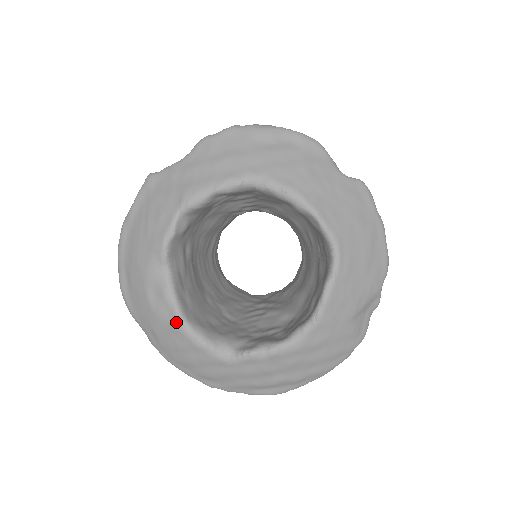
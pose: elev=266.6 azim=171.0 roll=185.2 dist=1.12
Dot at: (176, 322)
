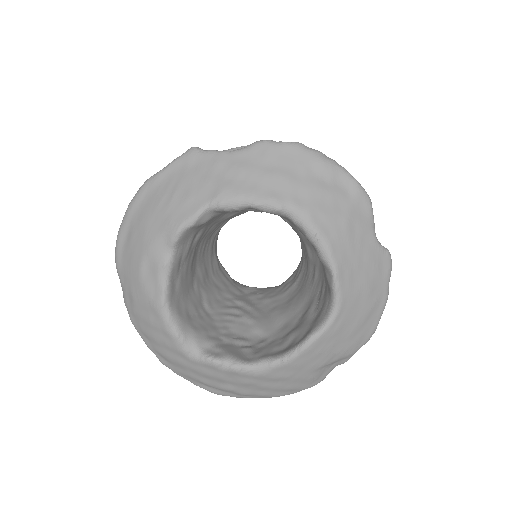
Dot at: (158, 303)
